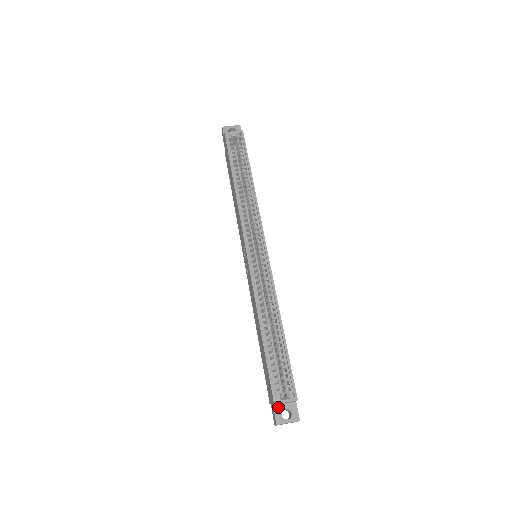
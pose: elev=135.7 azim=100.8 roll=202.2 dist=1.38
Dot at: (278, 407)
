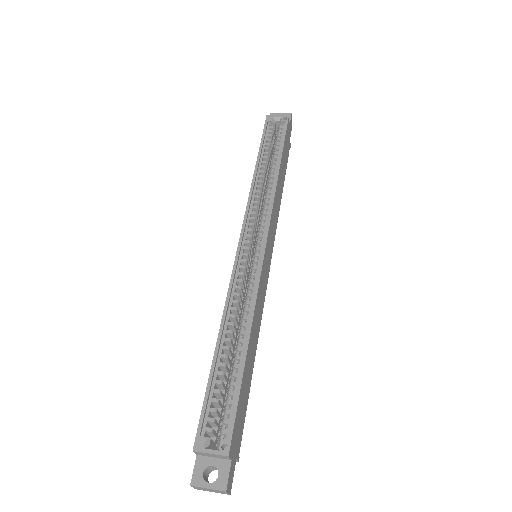
Dot at: (203, 459)
